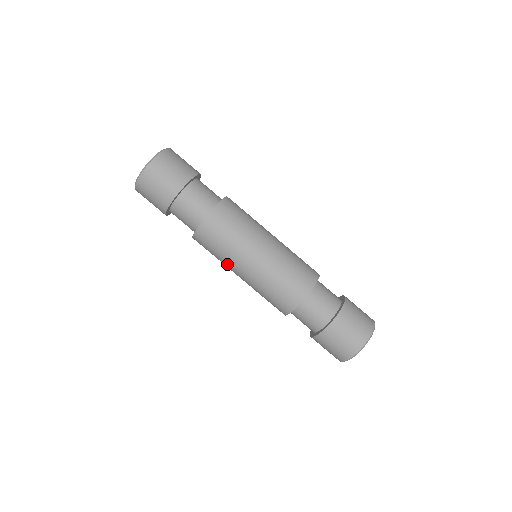
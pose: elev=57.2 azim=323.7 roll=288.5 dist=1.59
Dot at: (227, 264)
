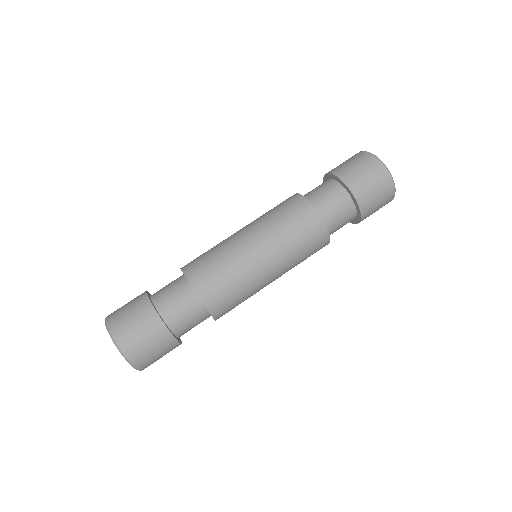
Dot at: occluded
